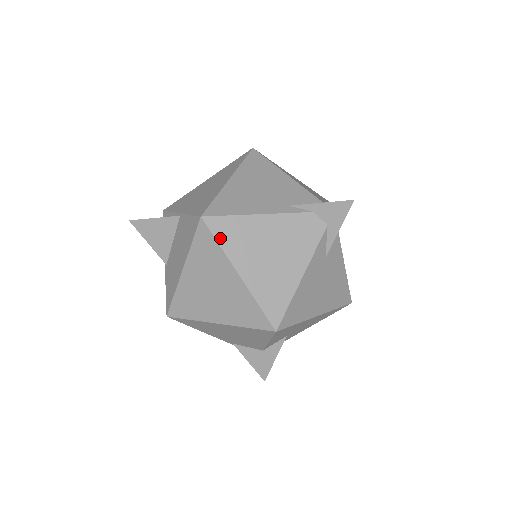
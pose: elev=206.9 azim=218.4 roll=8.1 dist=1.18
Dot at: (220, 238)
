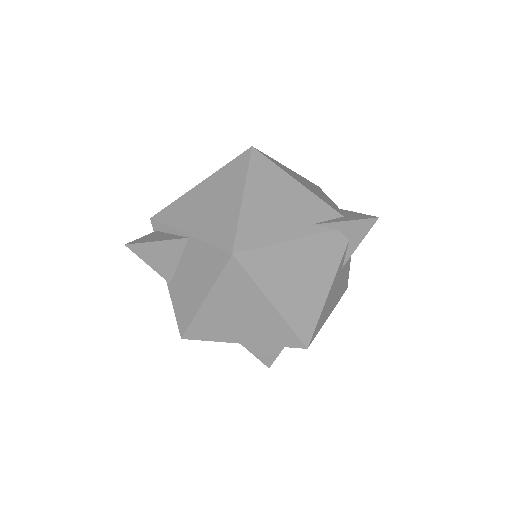
Dot at: (253, 272)
